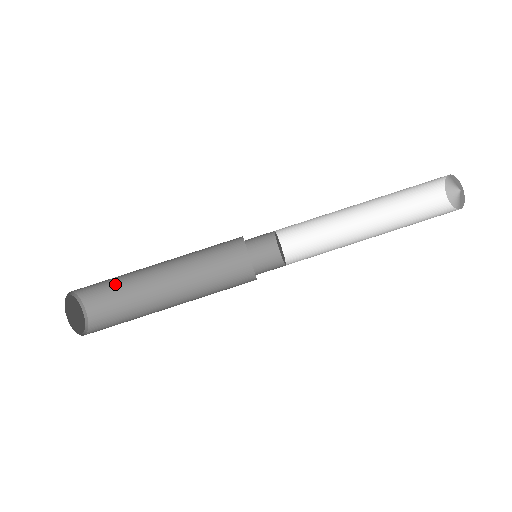
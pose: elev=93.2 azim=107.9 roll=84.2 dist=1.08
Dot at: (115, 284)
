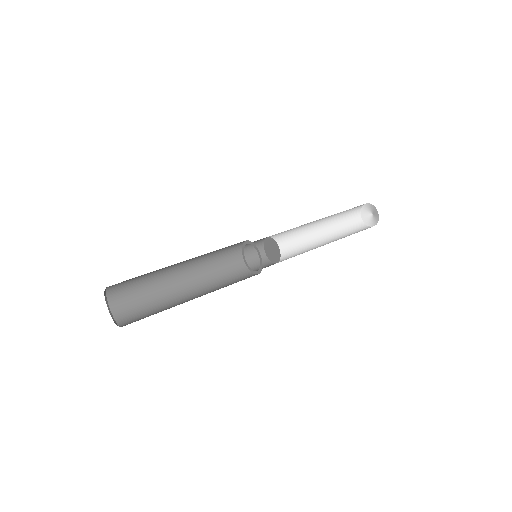
Dot at: (142, 292)
